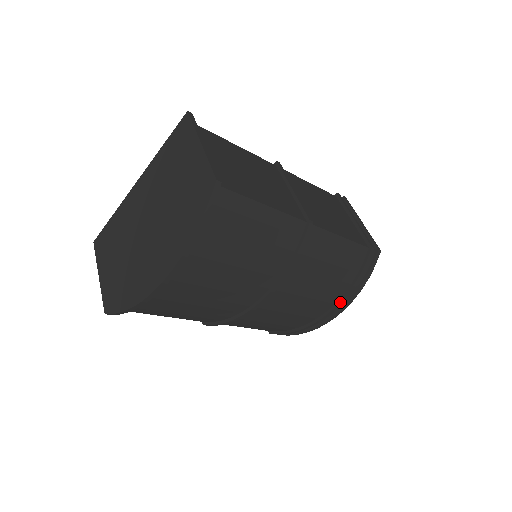
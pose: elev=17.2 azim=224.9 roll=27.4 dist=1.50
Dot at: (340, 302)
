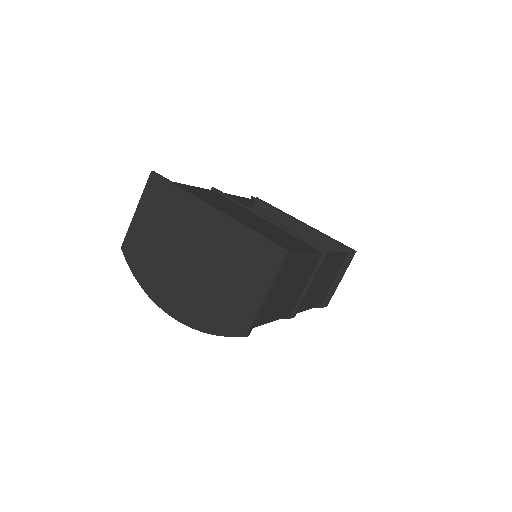
Dot at: occluded
